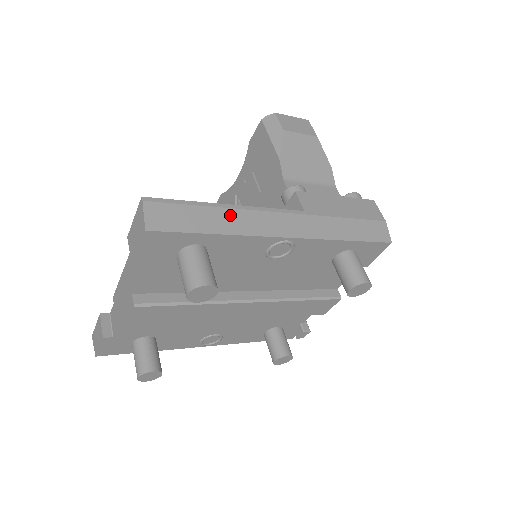
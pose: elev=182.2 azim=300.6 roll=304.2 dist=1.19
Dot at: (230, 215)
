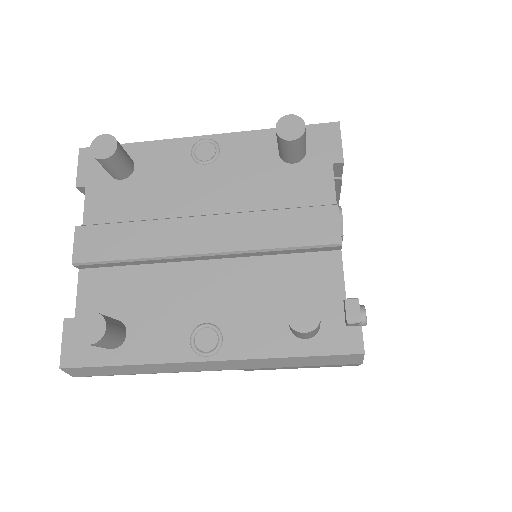
Dot at: occluded
